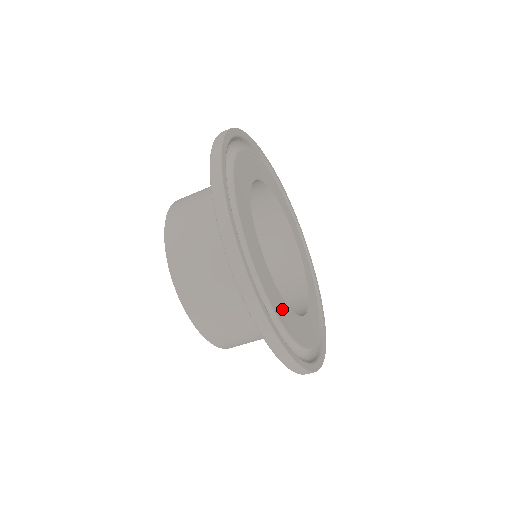
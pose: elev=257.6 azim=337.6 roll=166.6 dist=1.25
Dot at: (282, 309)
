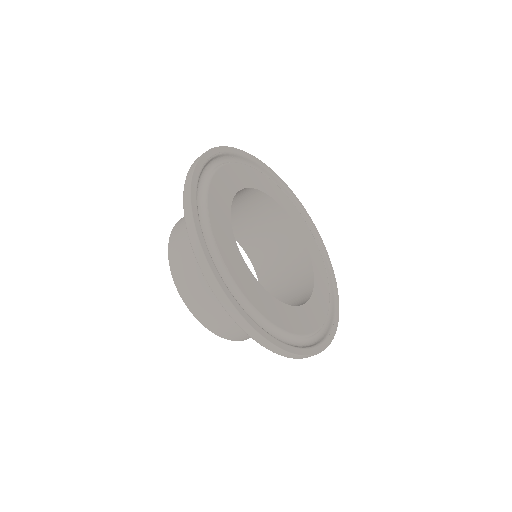
Dot at: (299, 319)
